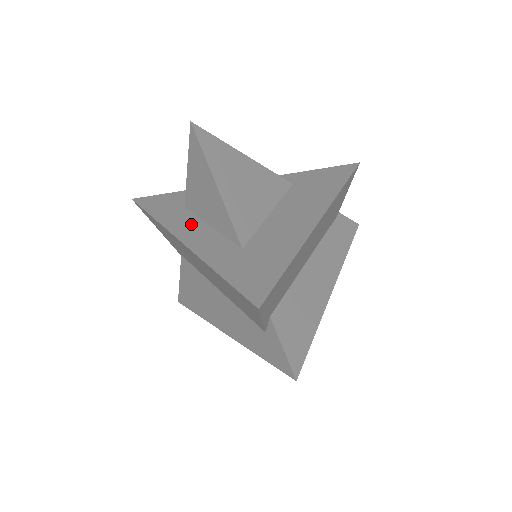
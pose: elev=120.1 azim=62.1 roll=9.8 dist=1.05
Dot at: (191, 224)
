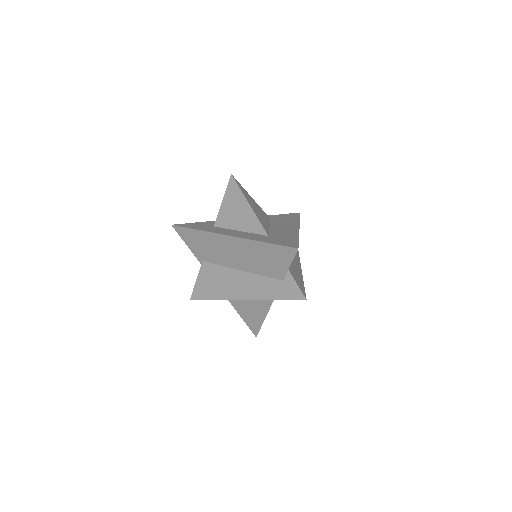
Dot at: (227, 231)
